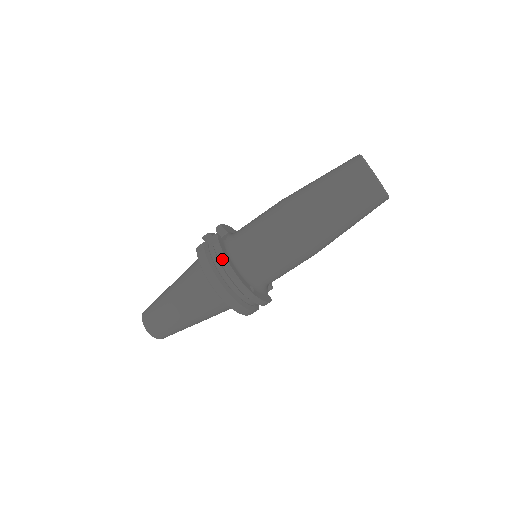
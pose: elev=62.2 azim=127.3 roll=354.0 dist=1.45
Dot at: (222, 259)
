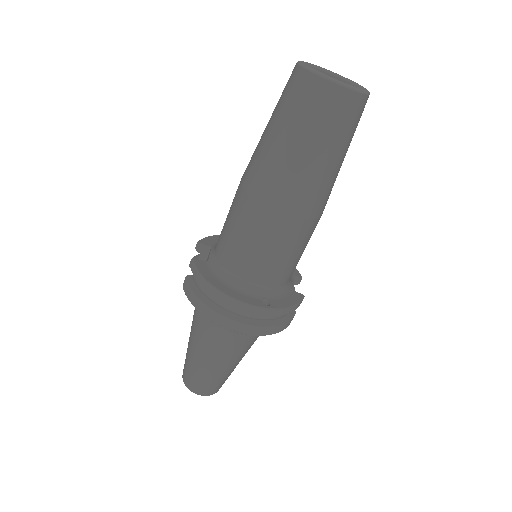
Dot at: (209, 289)
